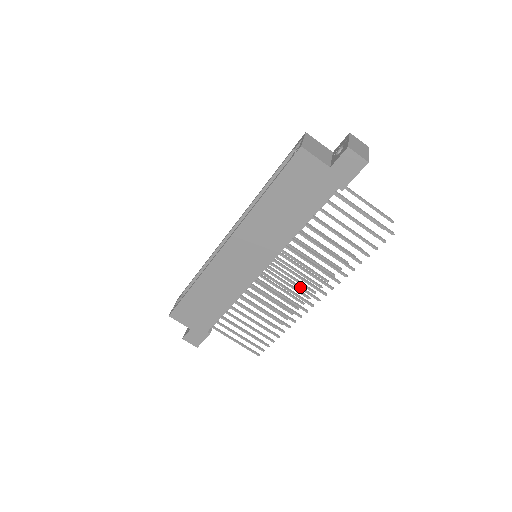
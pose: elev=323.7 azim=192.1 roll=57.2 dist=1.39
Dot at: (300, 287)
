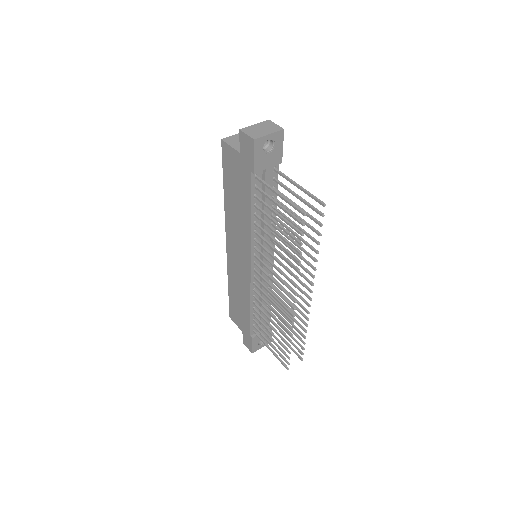
Dot at: (278, 286)
